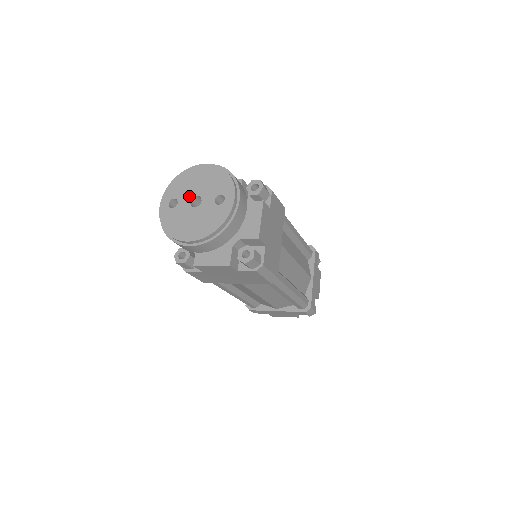
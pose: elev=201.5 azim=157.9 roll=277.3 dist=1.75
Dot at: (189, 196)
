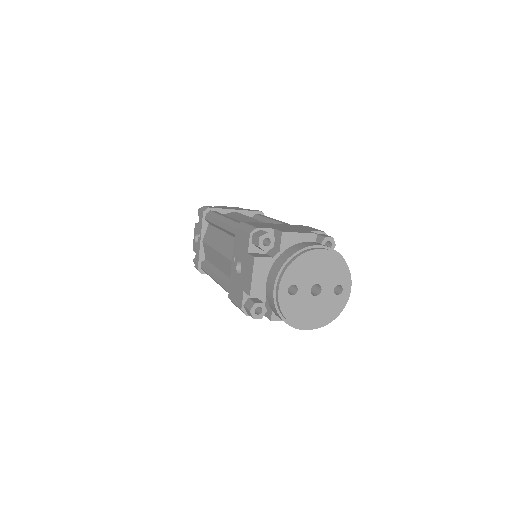
Dot at: (309, 284)
